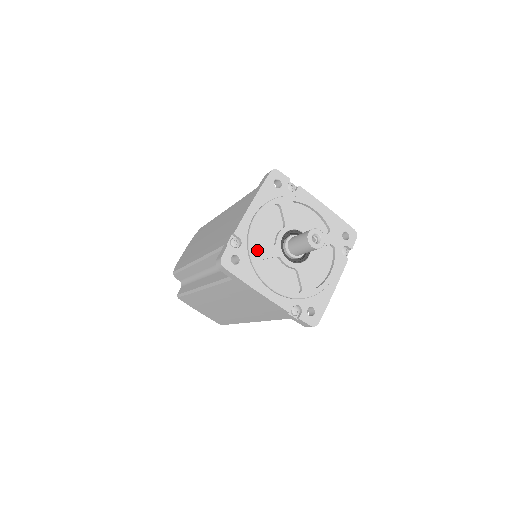
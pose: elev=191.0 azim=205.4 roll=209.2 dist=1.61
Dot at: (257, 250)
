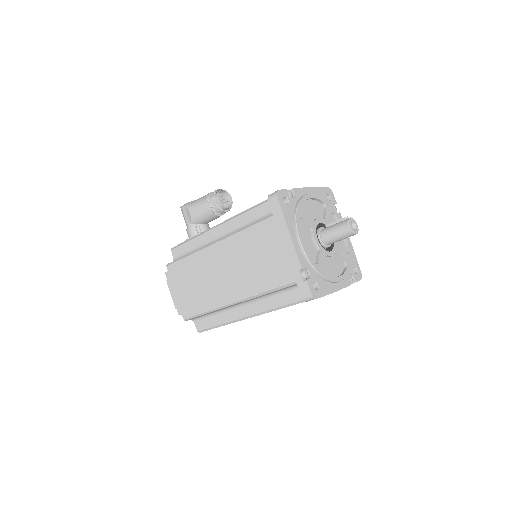
Dot at: (318, 265)
